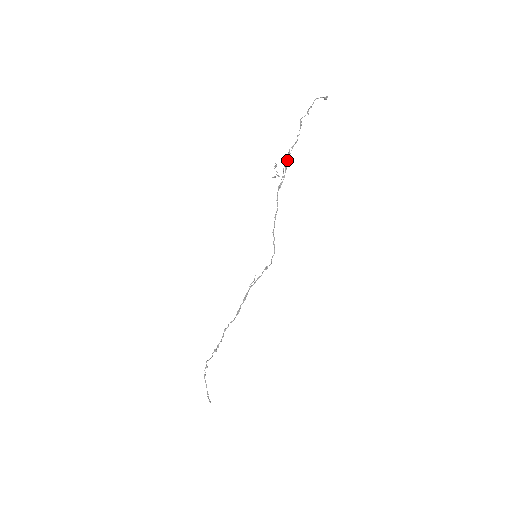
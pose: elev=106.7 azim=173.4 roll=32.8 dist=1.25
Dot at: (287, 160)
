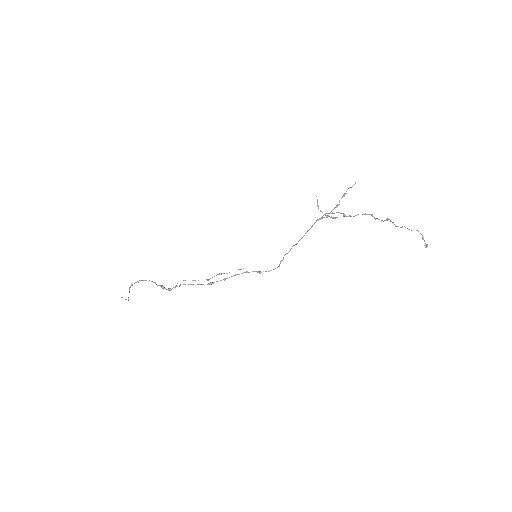
Dot at: (345, 216)
